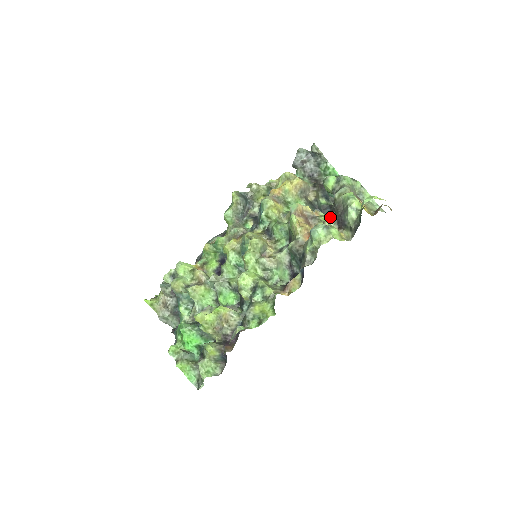
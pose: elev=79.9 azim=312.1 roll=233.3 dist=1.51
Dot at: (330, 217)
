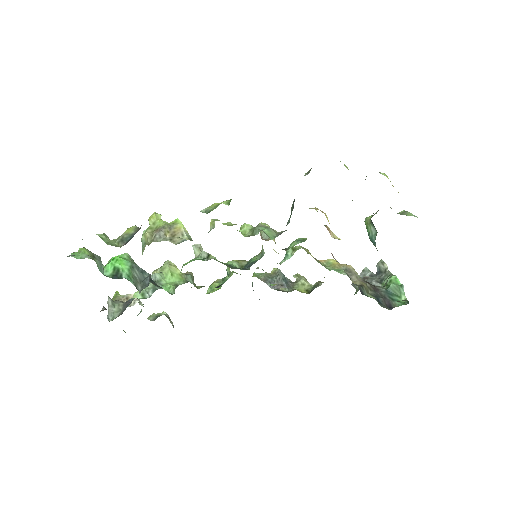
Dot at: occluded
